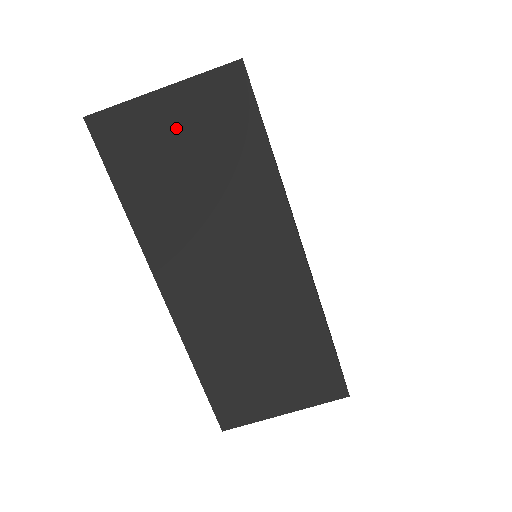
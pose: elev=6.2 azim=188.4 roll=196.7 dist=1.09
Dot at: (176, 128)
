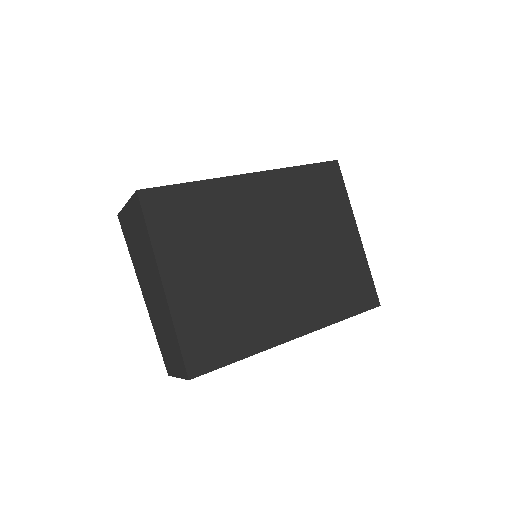
Dot at: (133, 226)
